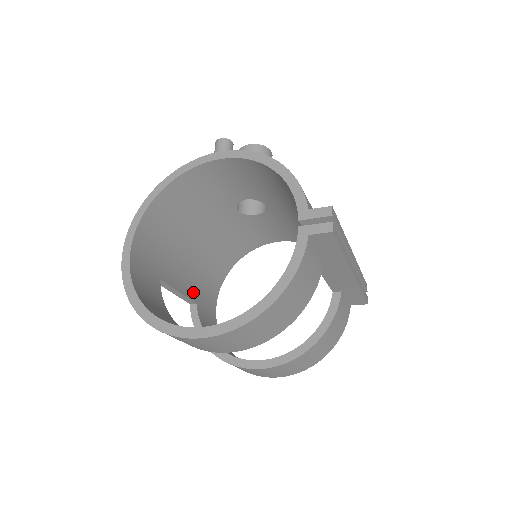
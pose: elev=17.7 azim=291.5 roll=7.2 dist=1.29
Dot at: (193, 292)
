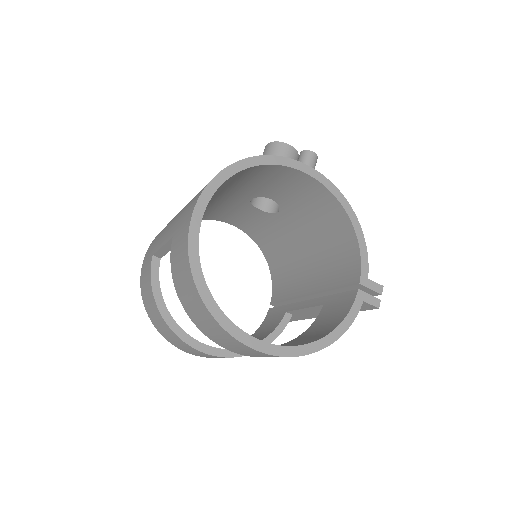
Dot at: occluded
